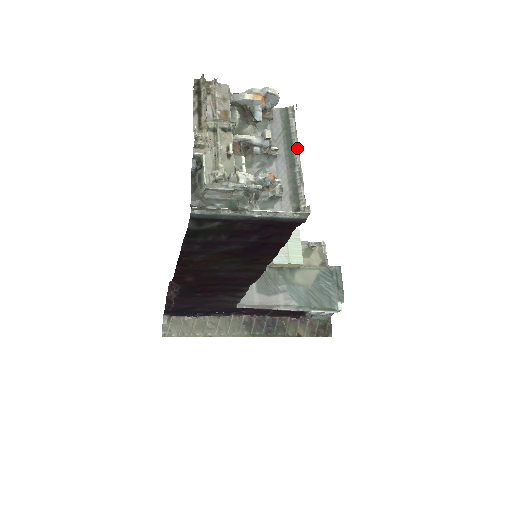
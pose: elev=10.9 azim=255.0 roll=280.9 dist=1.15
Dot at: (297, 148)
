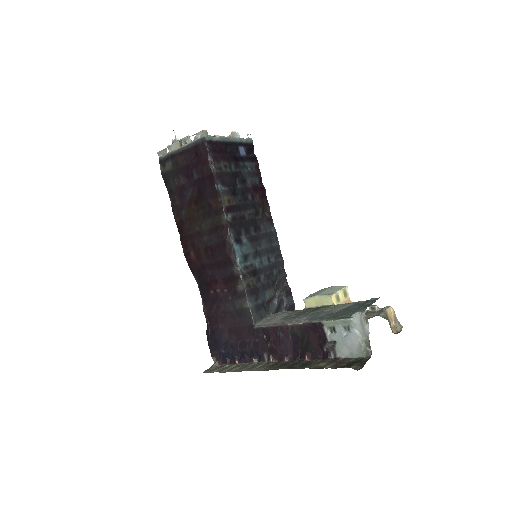
Dot at: (233, 138)
